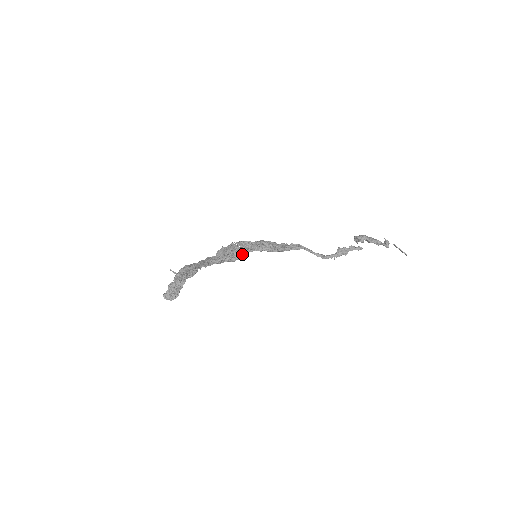
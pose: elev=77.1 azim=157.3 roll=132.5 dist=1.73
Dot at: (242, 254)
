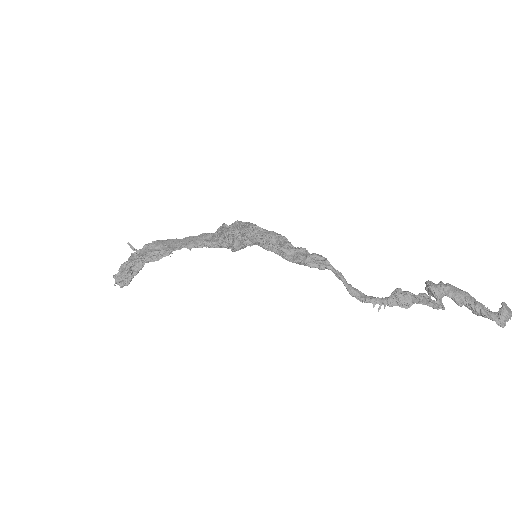
Dot at: (244, 244)
